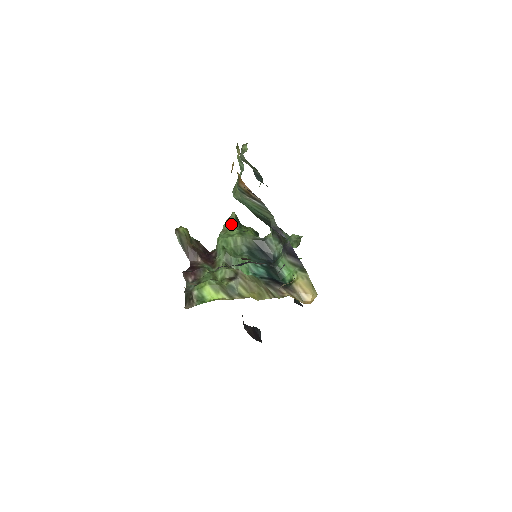
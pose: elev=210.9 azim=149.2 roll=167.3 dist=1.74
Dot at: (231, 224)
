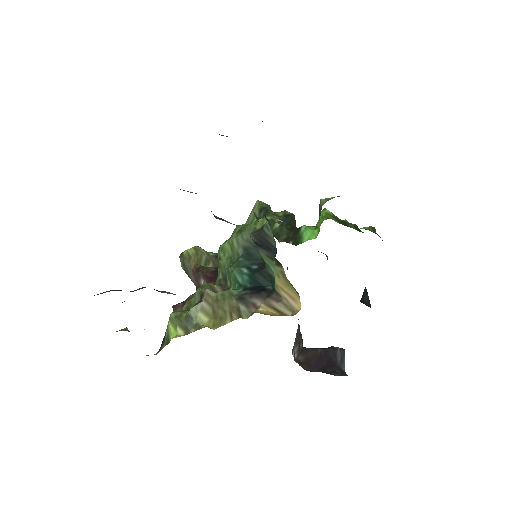
Dot at: (247, 220)
